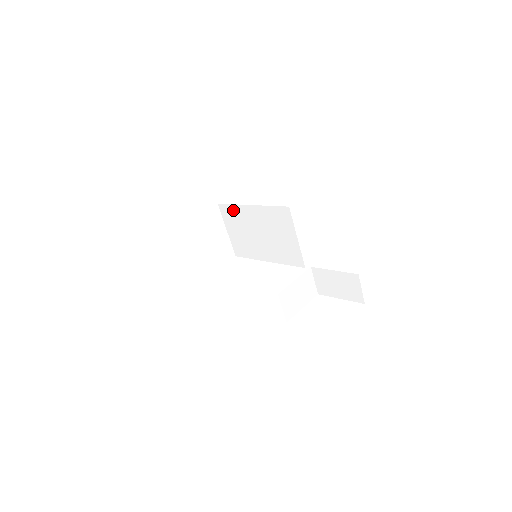
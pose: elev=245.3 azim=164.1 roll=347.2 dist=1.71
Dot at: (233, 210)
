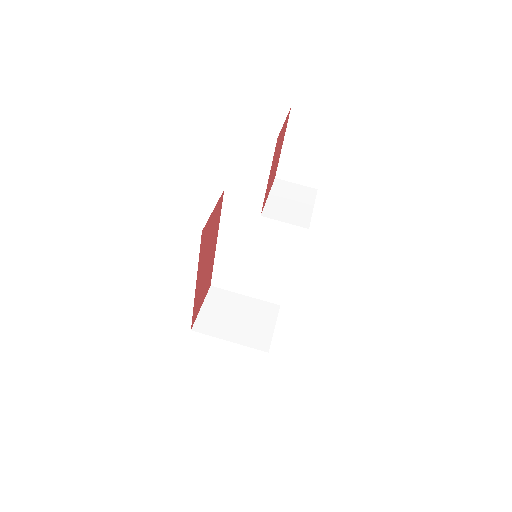
Dot at: (220, 270)
